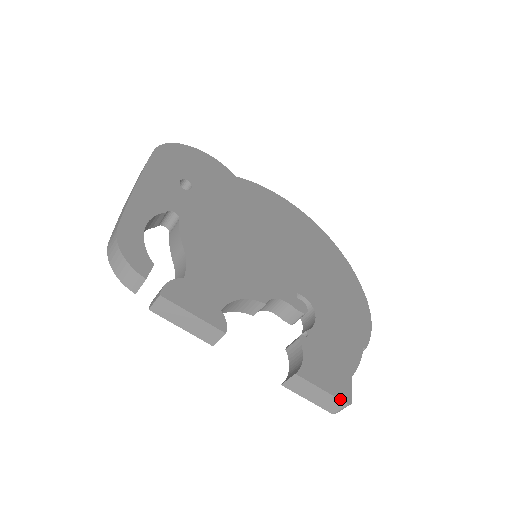
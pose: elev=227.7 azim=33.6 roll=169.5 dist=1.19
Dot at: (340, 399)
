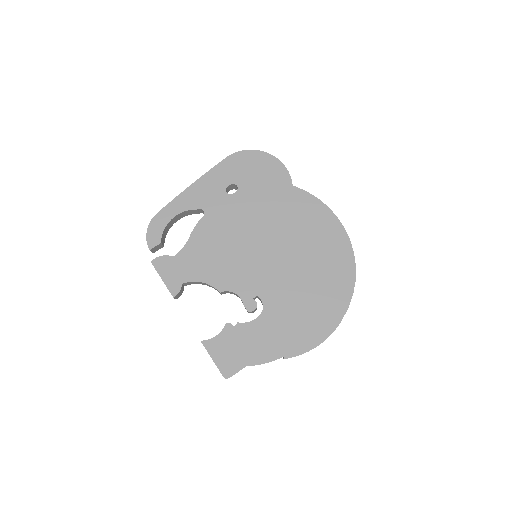
Dot at: (220, 371)
